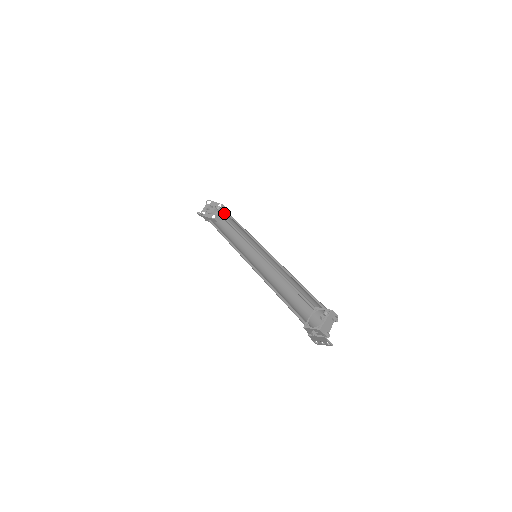
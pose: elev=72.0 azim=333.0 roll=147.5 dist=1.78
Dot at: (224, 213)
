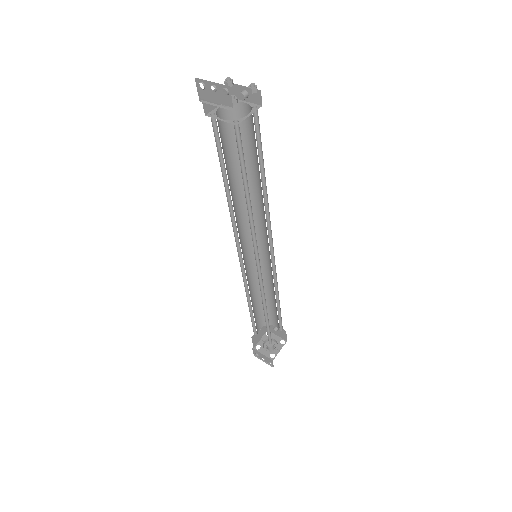
Dot at: occluded
